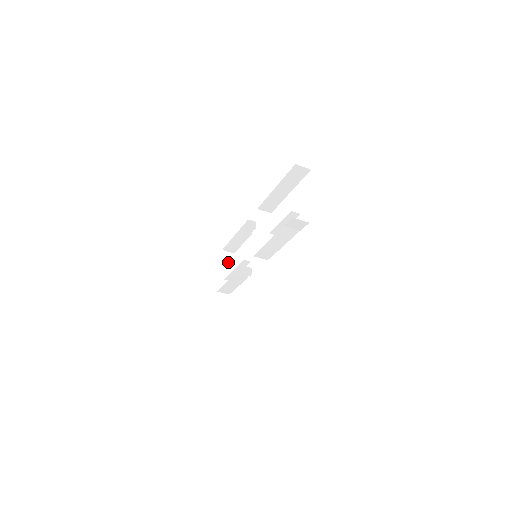
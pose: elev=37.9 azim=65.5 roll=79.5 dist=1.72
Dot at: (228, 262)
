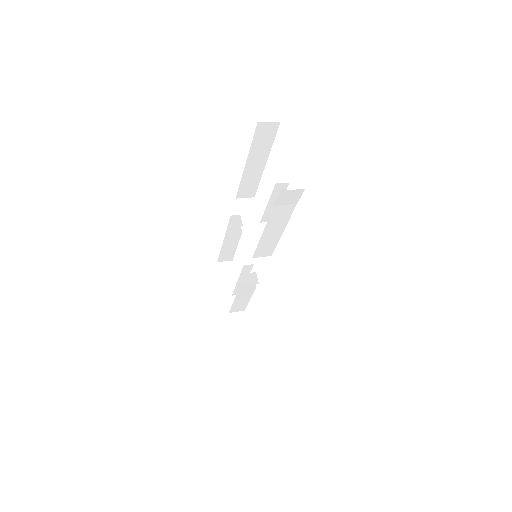
Dot at: (229, 273)
